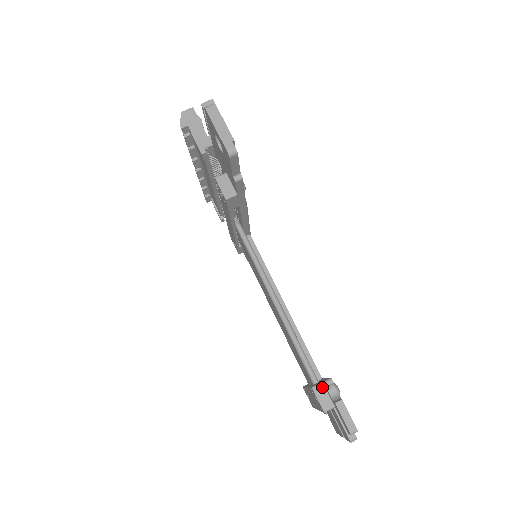
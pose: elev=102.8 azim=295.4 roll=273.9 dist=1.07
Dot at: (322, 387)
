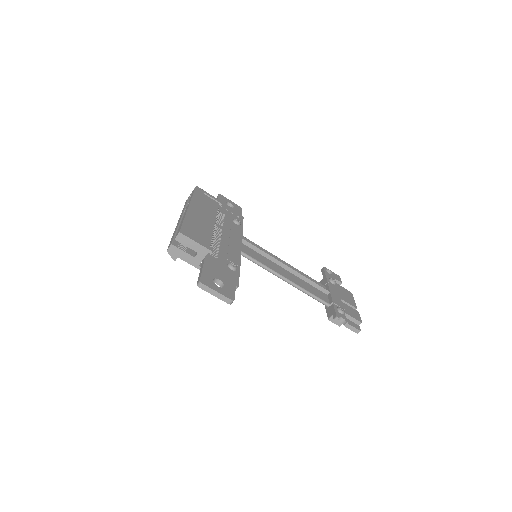
Dot at: occluded
